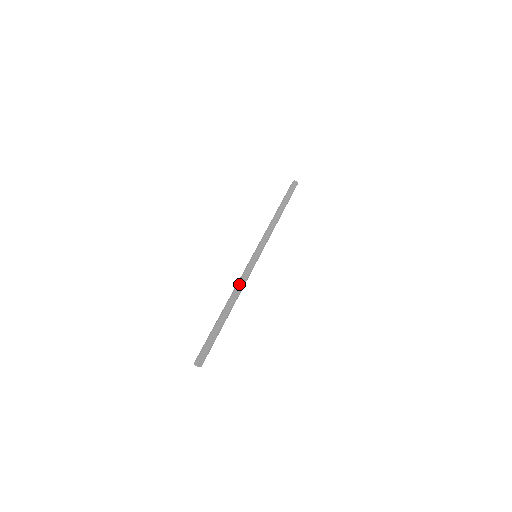
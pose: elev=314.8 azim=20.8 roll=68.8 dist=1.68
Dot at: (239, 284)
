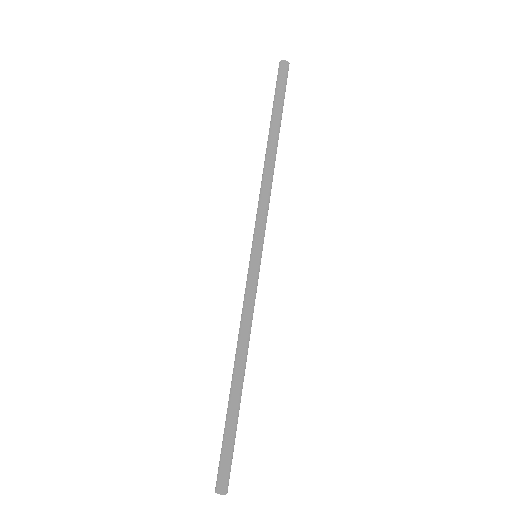
Dot at: (249, 329)
